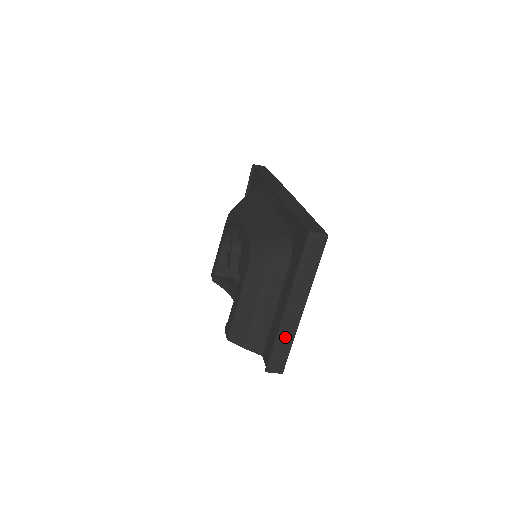
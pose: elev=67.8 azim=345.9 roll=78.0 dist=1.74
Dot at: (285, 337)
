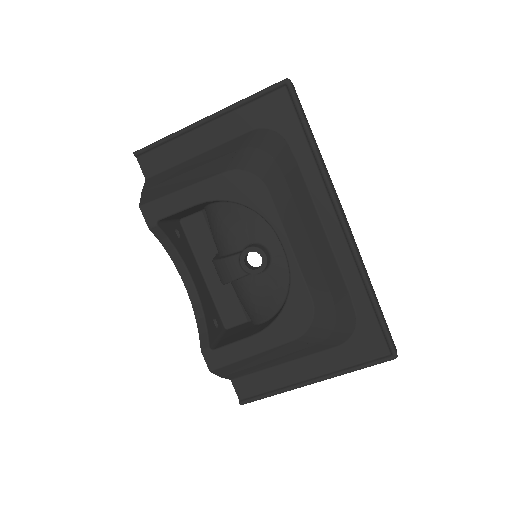
Dot at: occluded
